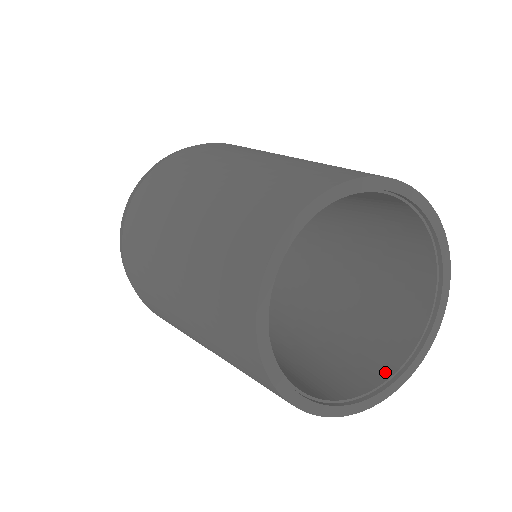
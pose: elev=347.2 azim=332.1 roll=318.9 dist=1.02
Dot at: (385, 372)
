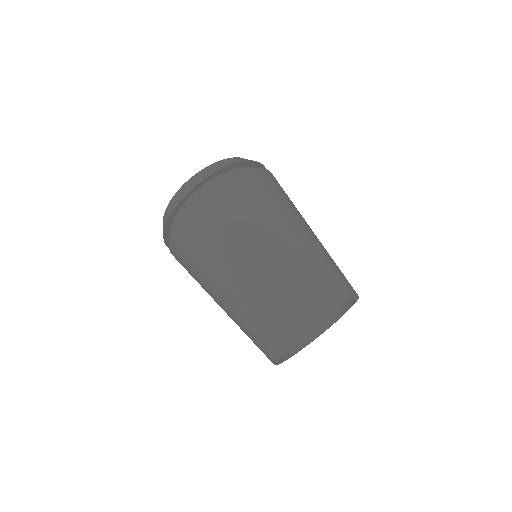
Dot at: occluded
